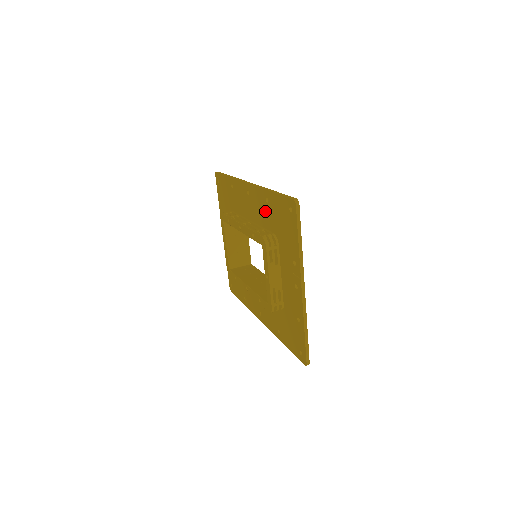
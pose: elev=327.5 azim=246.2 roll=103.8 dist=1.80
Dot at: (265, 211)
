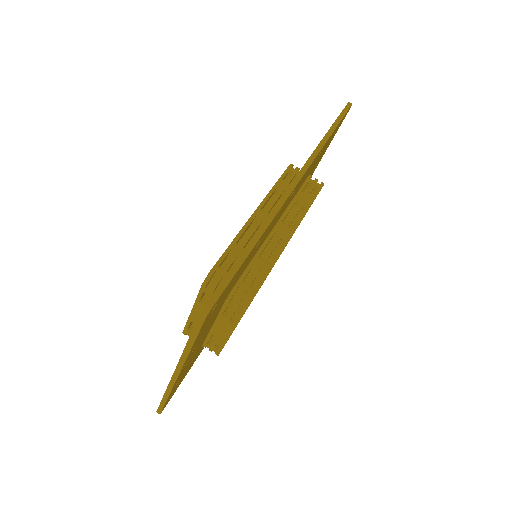
Dot at: occluded
